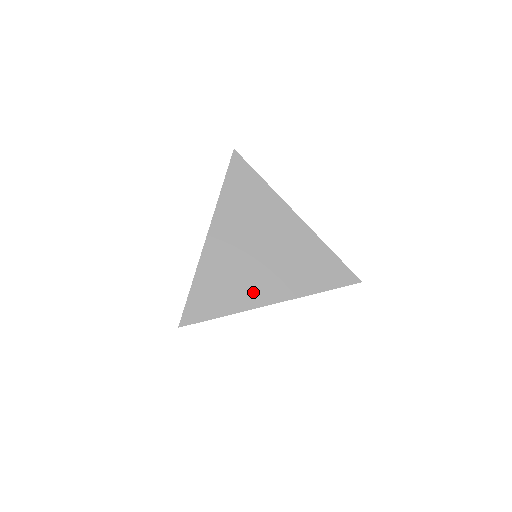
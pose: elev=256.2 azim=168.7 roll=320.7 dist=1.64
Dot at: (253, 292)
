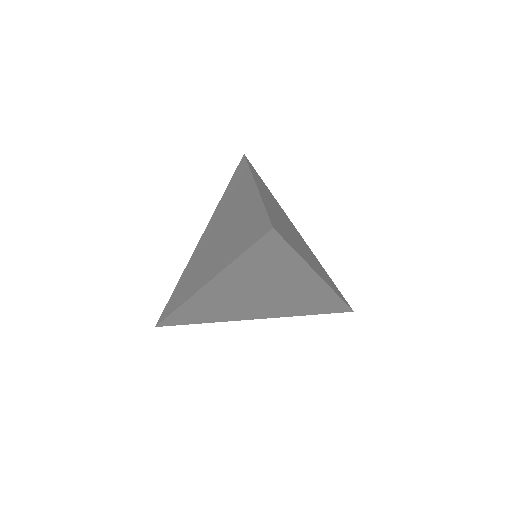
Dot at: (306, 256)
